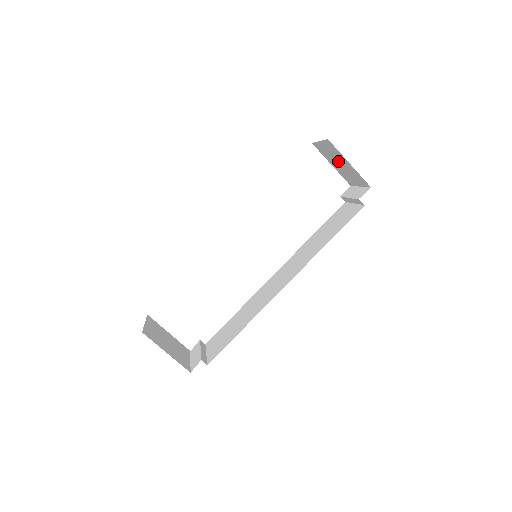
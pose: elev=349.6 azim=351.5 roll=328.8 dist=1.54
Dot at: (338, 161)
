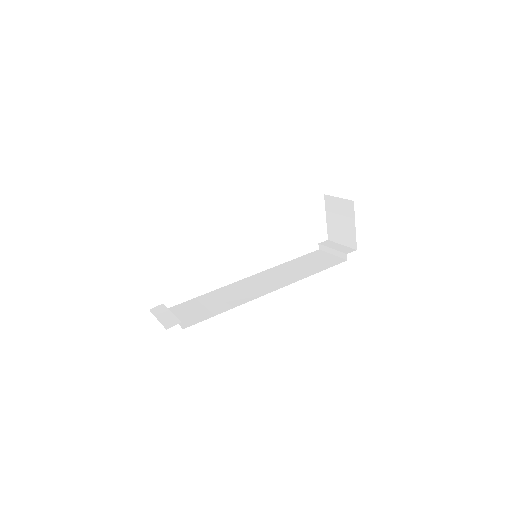
Dot at: (341, 219)
